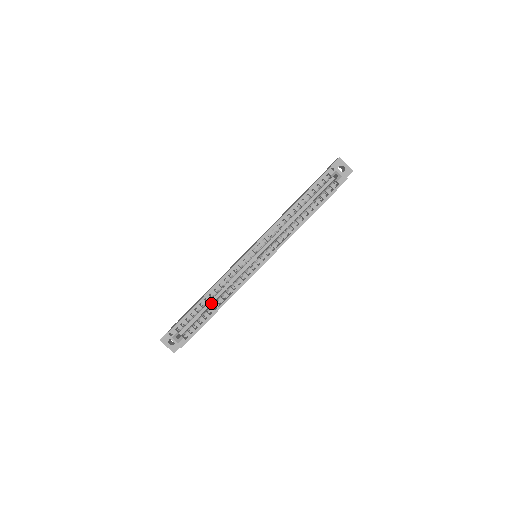
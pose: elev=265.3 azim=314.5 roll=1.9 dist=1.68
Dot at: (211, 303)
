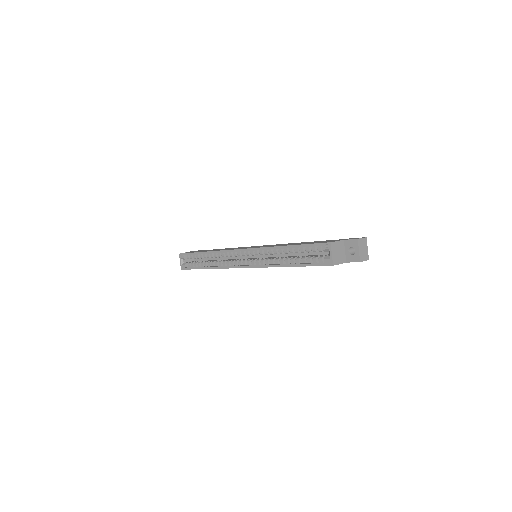
Dot at: (216, 259)
